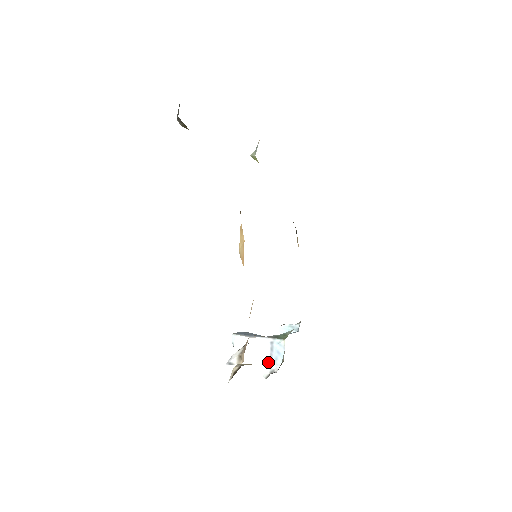
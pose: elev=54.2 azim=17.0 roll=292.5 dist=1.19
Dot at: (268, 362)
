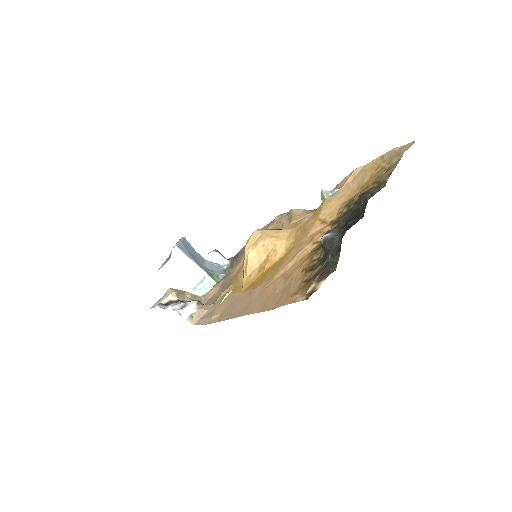
Dot at: (192, 287)
